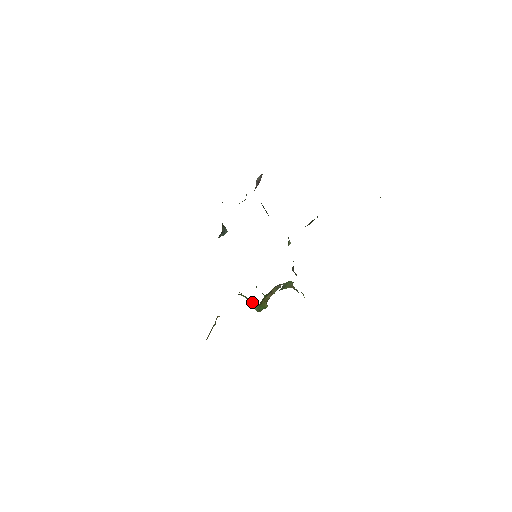
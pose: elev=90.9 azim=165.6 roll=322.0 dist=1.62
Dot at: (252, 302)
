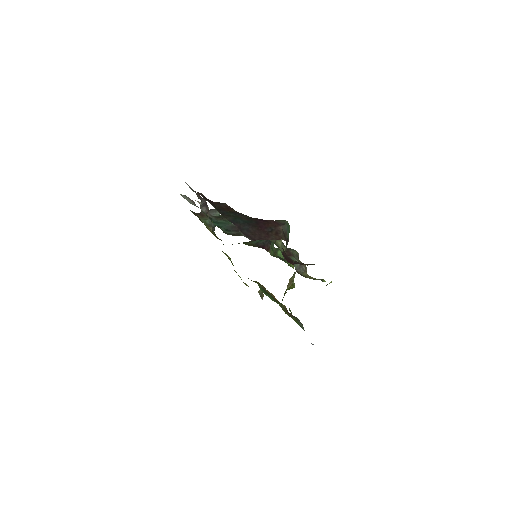
Dot at: occluded
